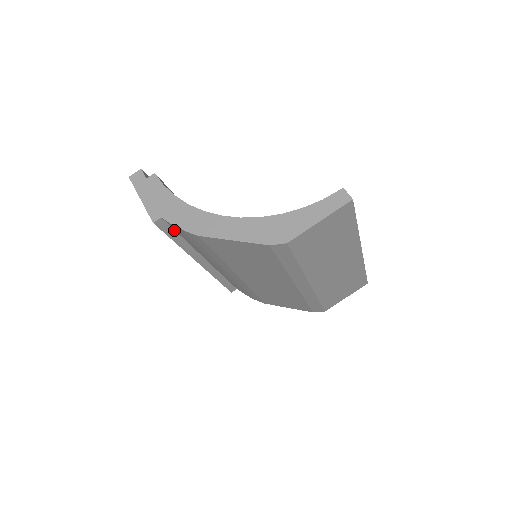
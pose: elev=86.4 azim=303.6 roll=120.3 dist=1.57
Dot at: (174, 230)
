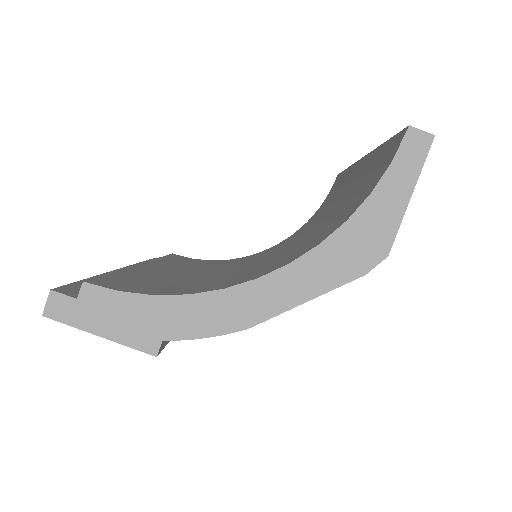
Dot at: occluded
